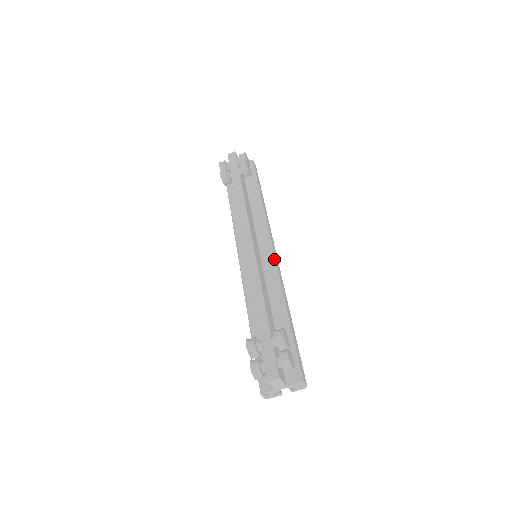
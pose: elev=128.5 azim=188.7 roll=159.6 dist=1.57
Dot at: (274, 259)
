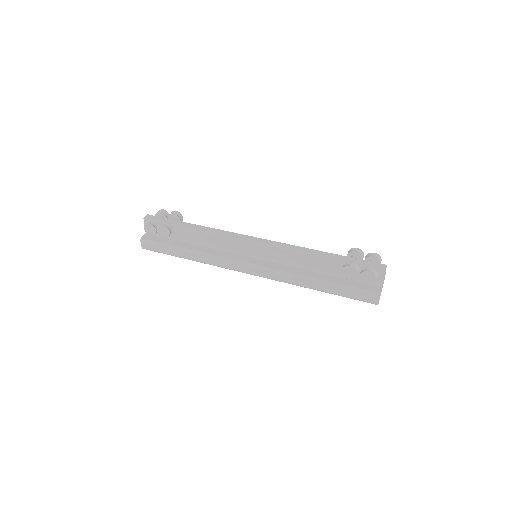
Dot at: occluded
